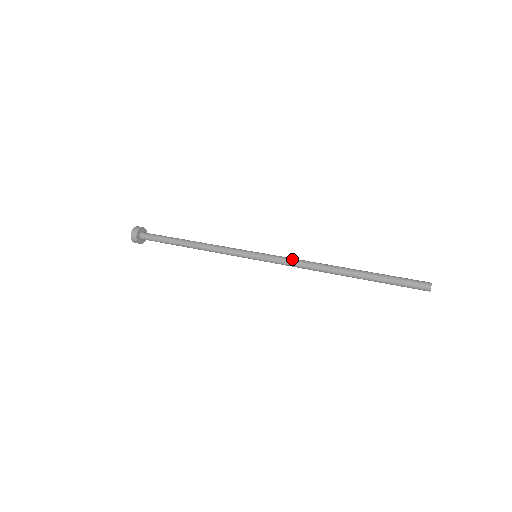
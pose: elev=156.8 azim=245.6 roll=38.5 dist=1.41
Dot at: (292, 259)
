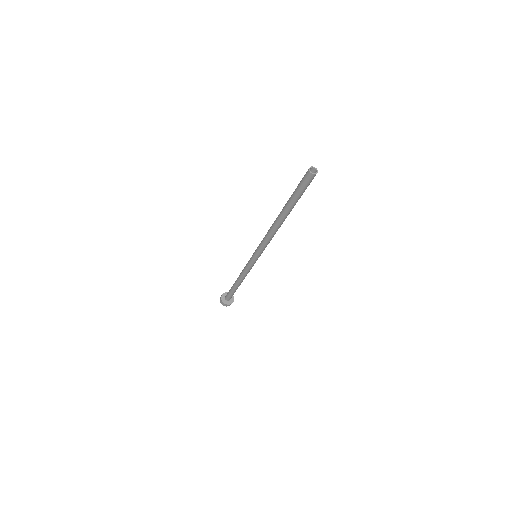
Dot at: (263, 239)
